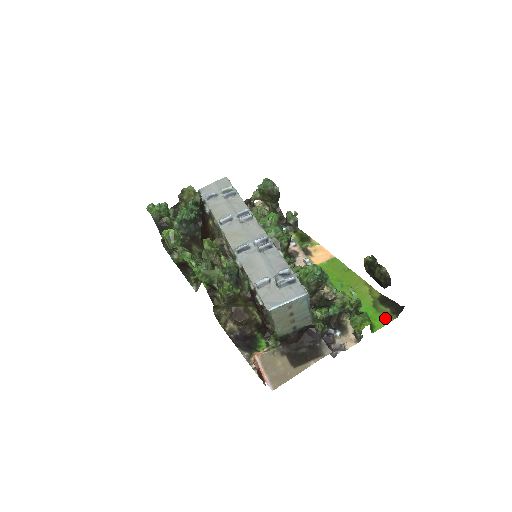
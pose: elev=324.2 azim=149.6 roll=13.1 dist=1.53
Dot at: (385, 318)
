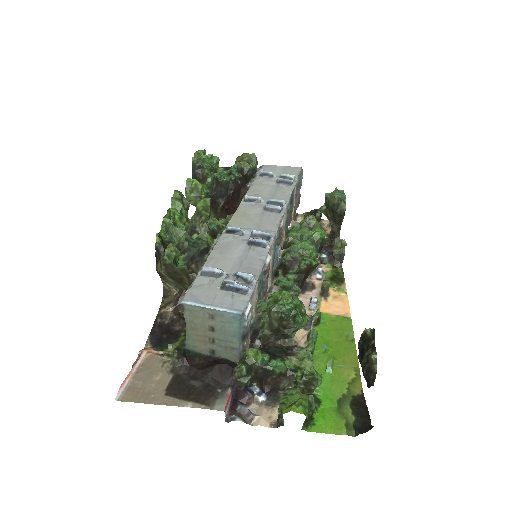
Dot at: (338, 425)
